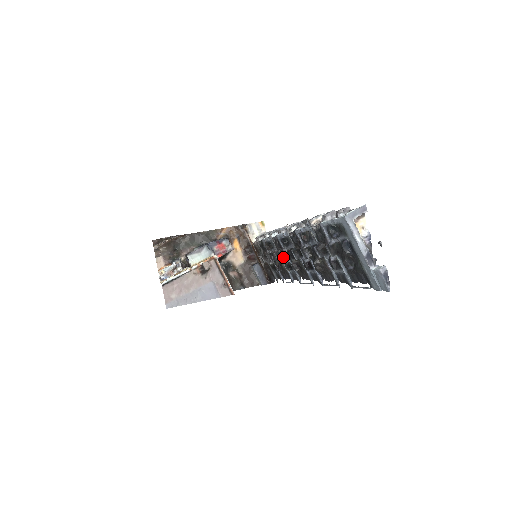
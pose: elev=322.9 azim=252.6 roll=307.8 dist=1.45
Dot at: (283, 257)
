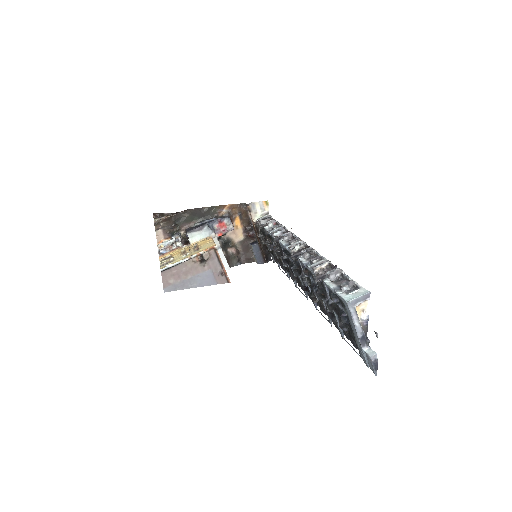
Dot at: (282, 262)
